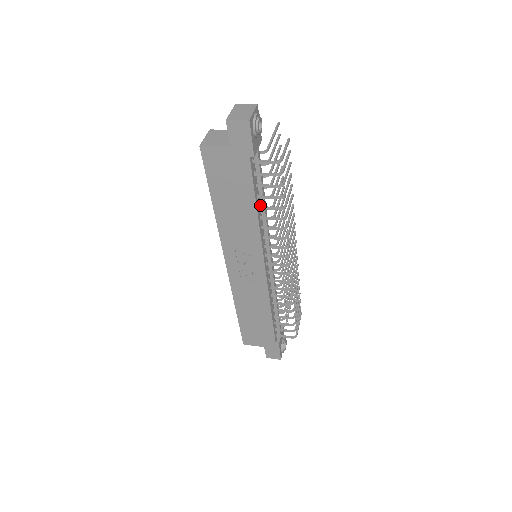
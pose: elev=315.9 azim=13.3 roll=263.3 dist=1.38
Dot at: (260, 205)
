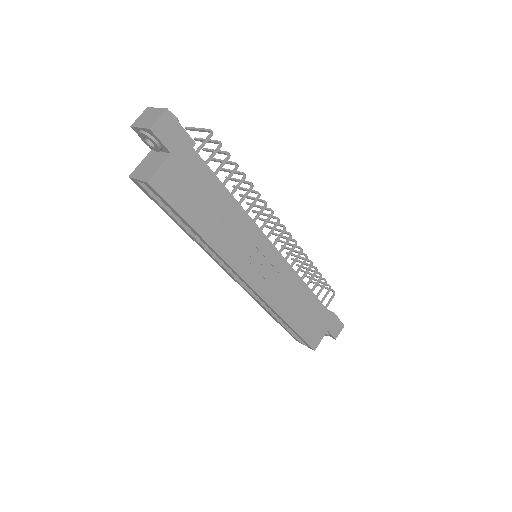
Dot at: occluded
